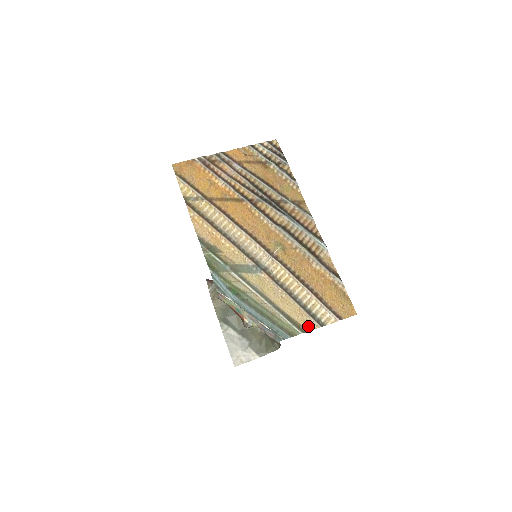
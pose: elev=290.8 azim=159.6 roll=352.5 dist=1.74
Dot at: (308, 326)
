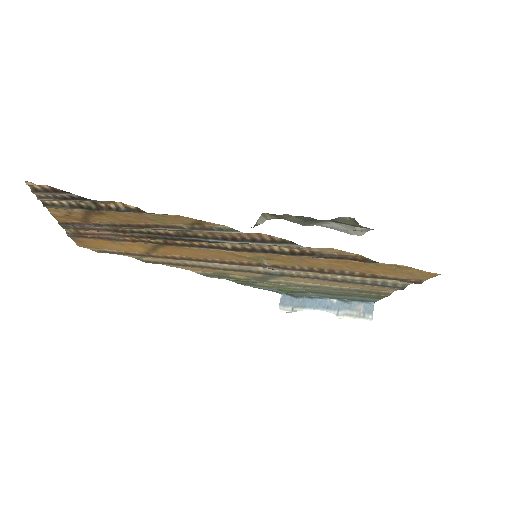
Dot at: (388, 290)
